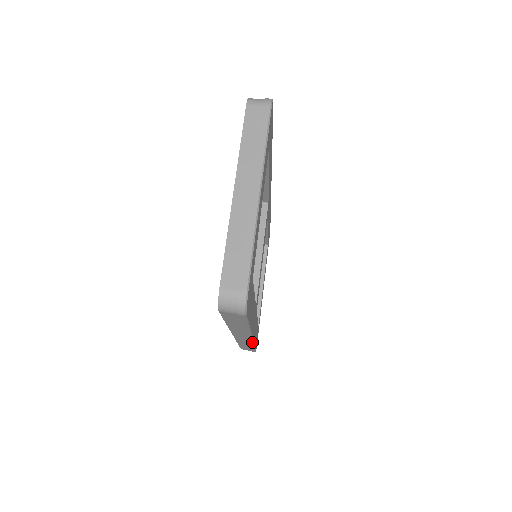
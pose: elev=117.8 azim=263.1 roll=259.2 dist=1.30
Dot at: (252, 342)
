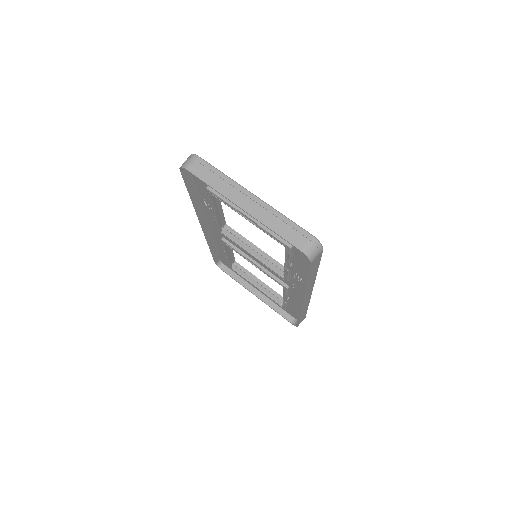
Dot at: (310, 298)
